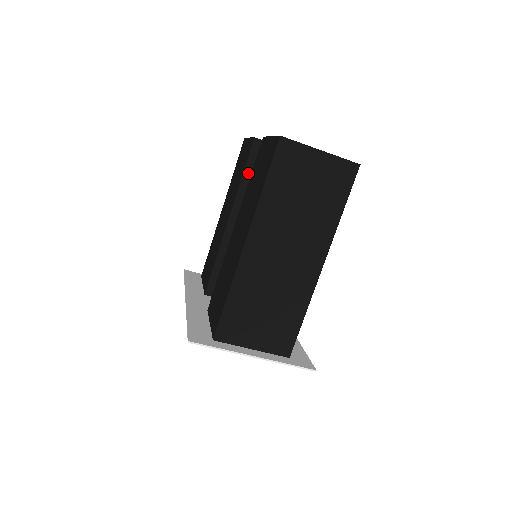
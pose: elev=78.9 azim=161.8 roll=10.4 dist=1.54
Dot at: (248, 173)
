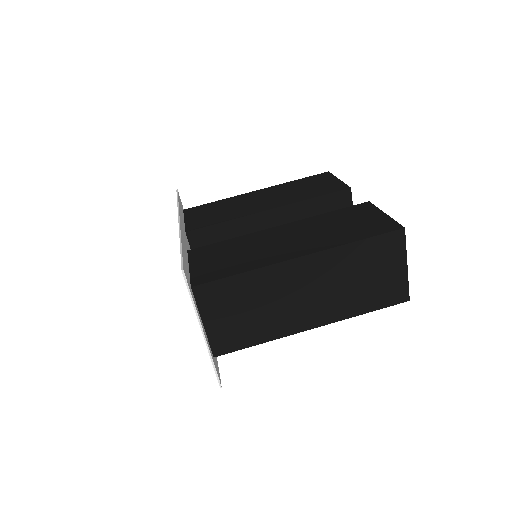
Dot at: (318, 201)
